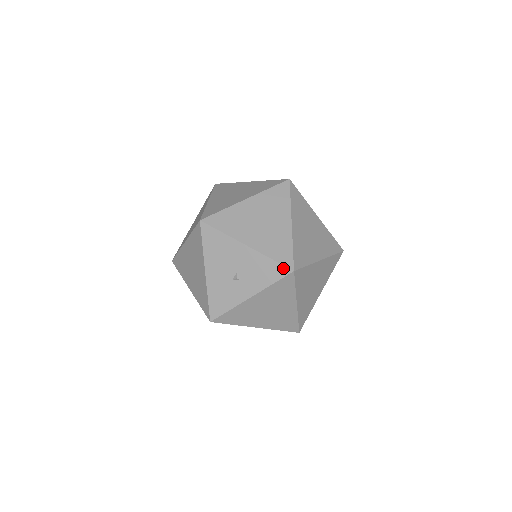
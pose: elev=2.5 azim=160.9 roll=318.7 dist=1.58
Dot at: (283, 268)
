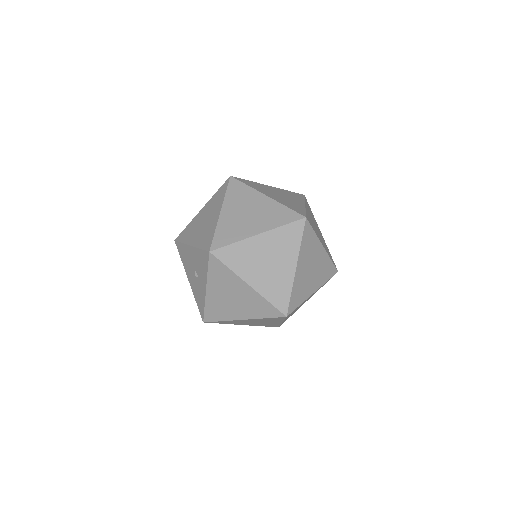
Dot at: (205, 253)
